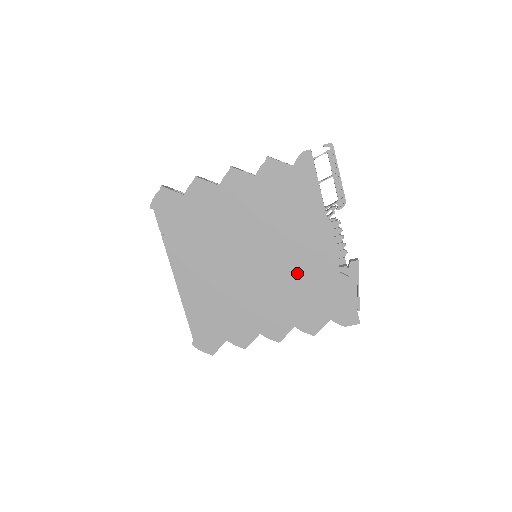
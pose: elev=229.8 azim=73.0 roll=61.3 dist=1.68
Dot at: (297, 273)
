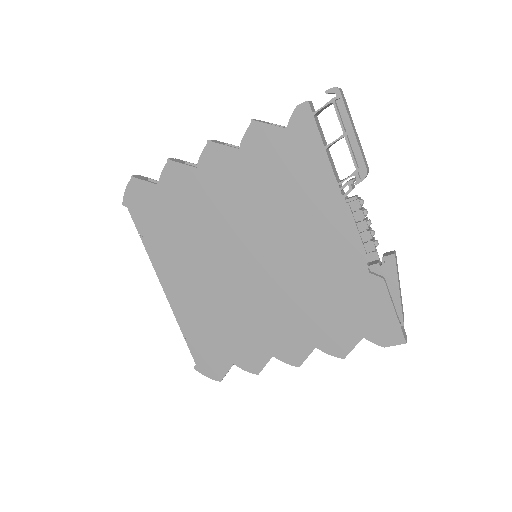
Dot at: (310, 276)
